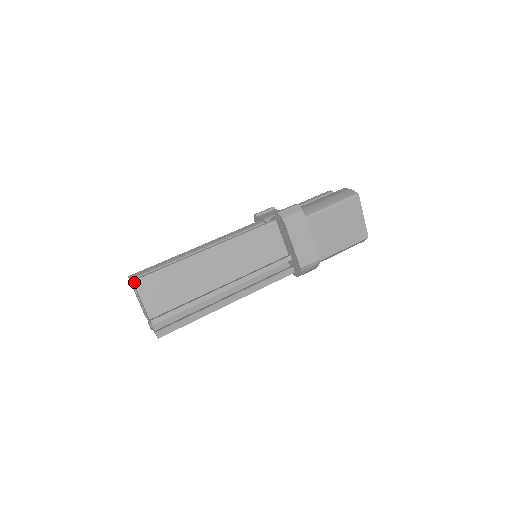
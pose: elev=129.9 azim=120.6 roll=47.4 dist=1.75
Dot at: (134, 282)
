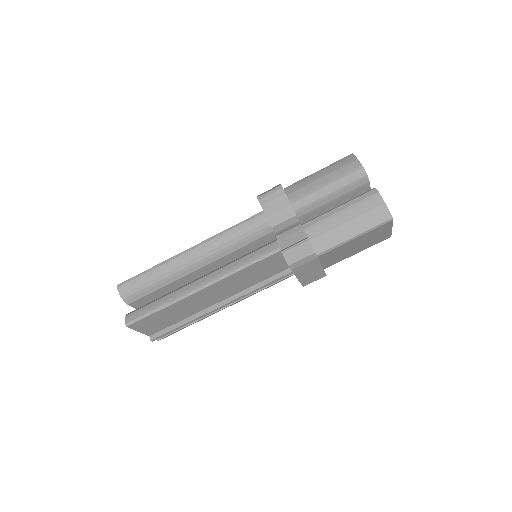
Dot at: (128, 327)
